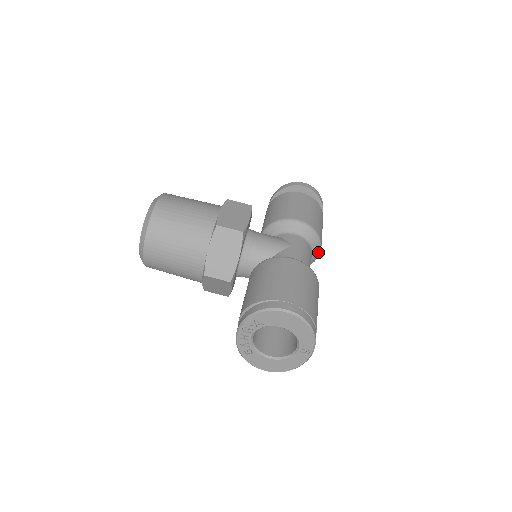
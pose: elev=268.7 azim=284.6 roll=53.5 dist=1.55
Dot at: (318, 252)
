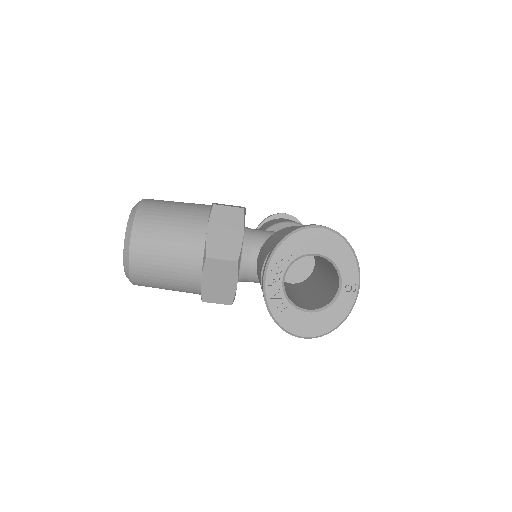
Dot at: occluded
